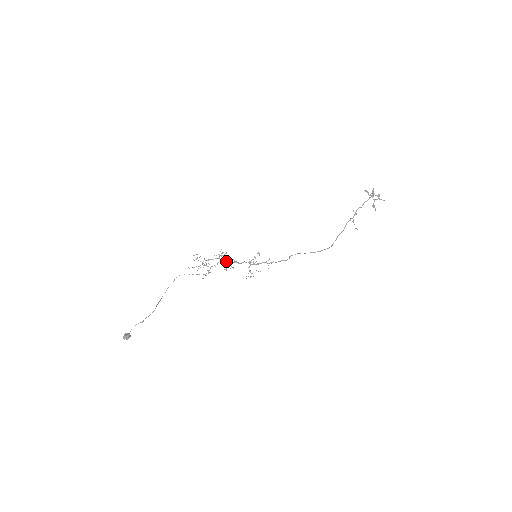
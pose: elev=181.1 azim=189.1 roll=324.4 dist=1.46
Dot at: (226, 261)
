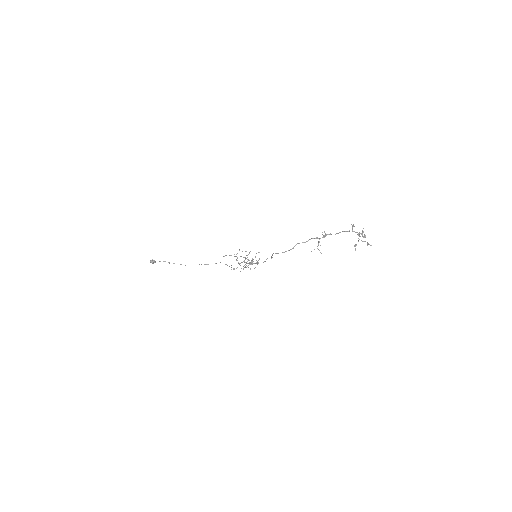
Dot at: occluded
